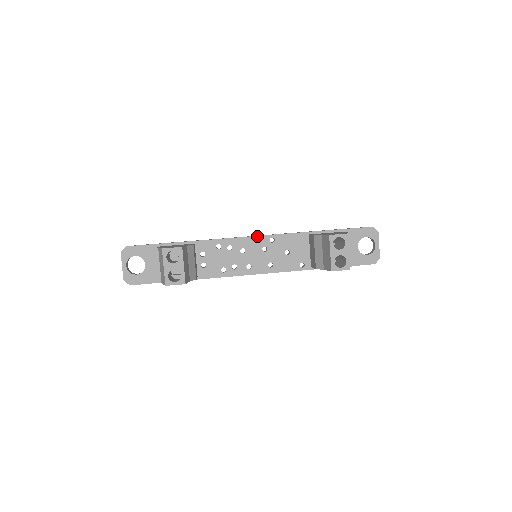
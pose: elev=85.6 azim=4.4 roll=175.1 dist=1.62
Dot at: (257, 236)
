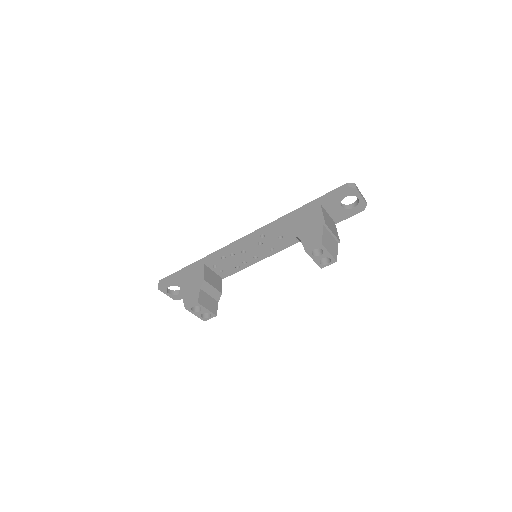
Dot at: (248, 239)
